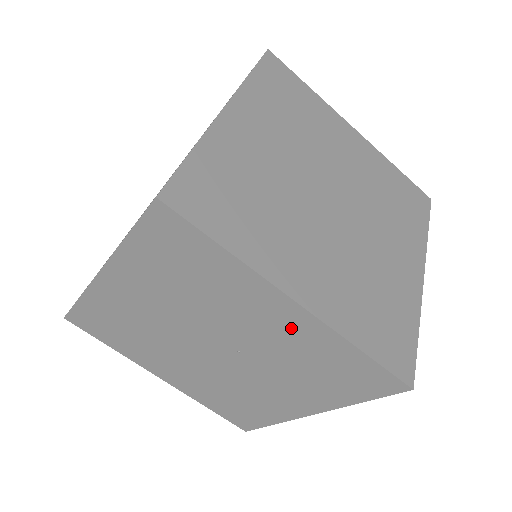
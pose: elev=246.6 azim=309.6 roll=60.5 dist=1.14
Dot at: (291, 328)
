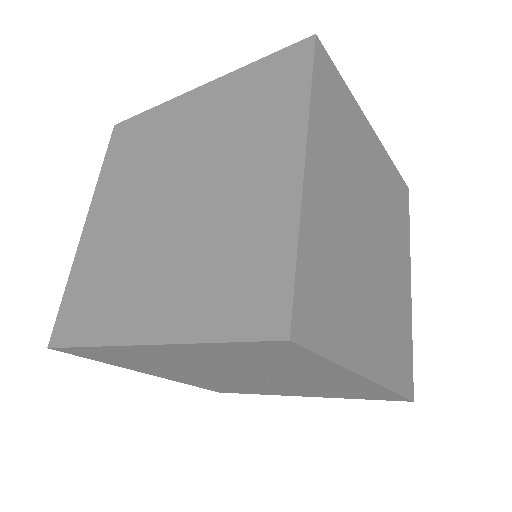
Dot at: (343, 382)
